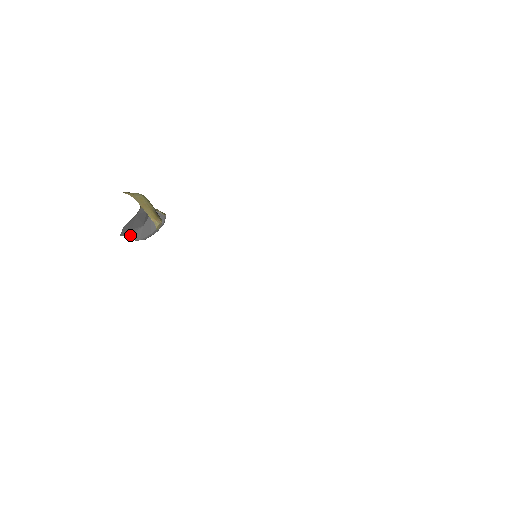
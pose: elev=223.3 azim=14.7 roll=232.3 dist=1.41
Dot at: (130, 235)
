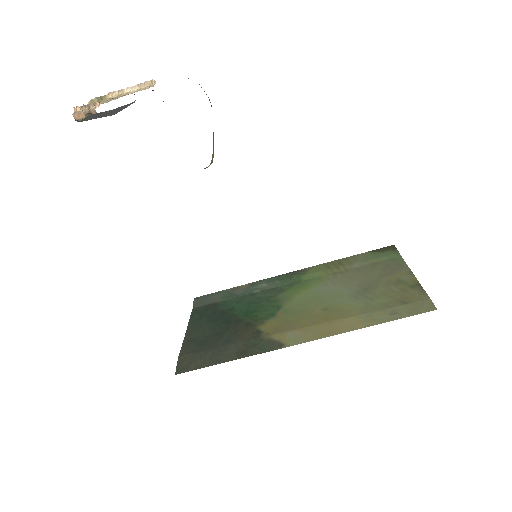
Dot at: occluded
